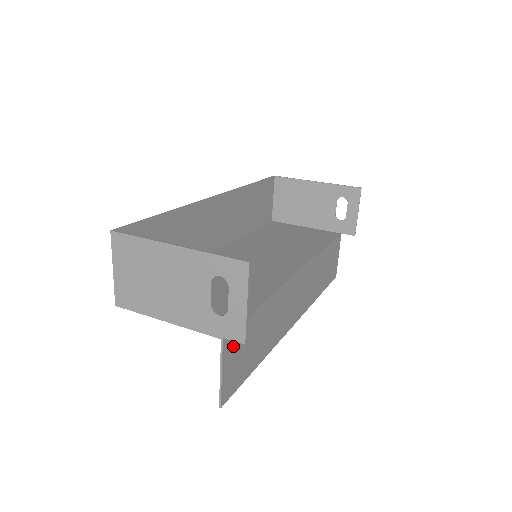
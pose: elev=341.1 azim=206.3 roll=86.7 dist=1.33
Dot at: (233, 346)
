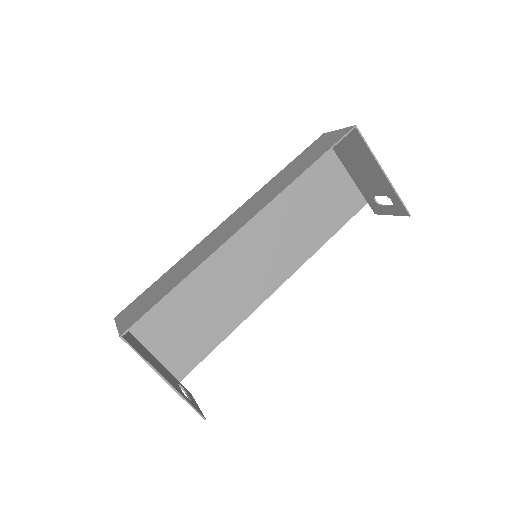
Dot at: occluded
